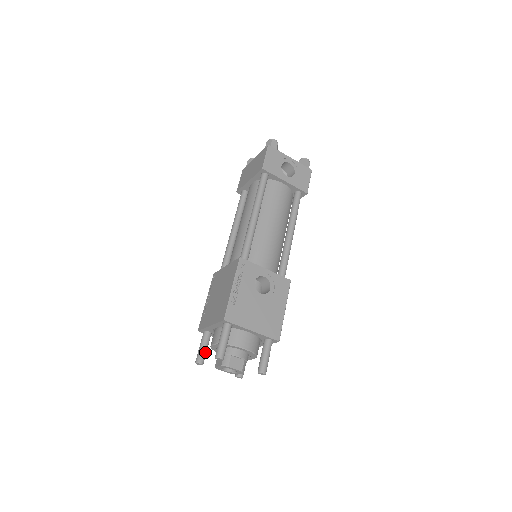
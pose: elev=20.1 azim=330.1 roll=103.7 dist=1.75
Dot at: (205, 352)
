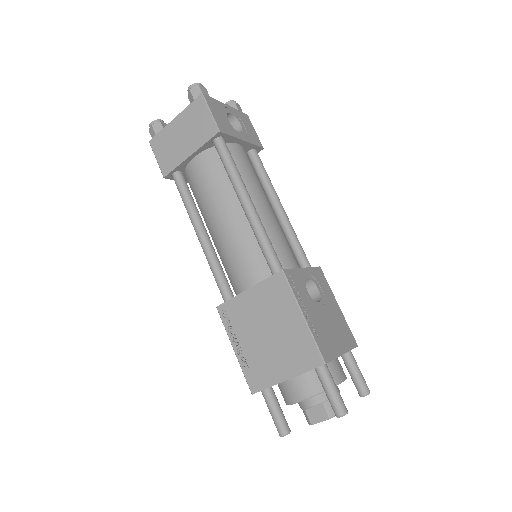
Dot at: (283, 415)
